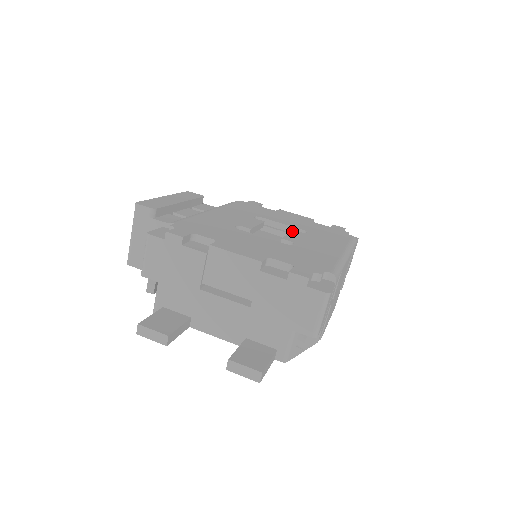
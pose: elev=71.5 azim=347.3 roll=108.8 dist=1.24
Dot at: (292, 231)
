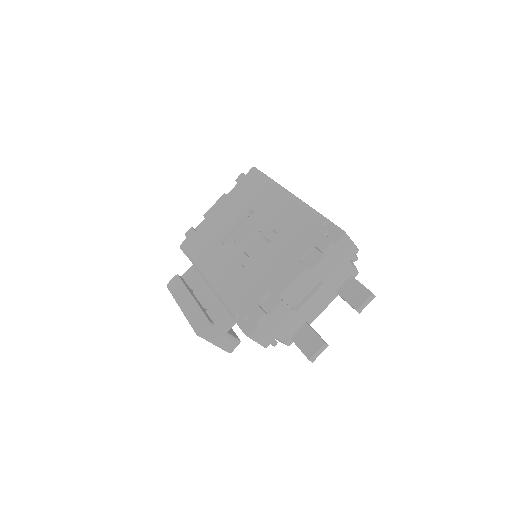
Dot at: (251, 223)
